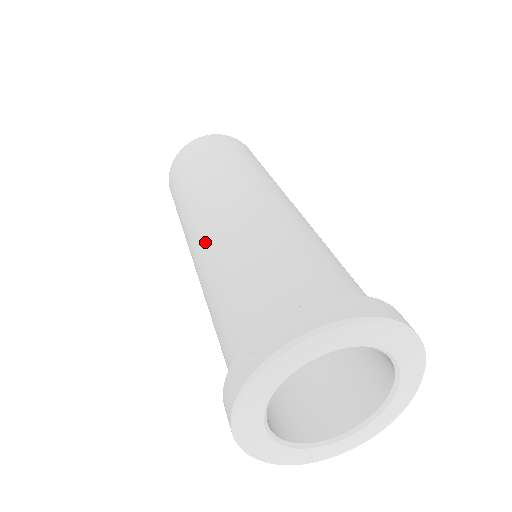
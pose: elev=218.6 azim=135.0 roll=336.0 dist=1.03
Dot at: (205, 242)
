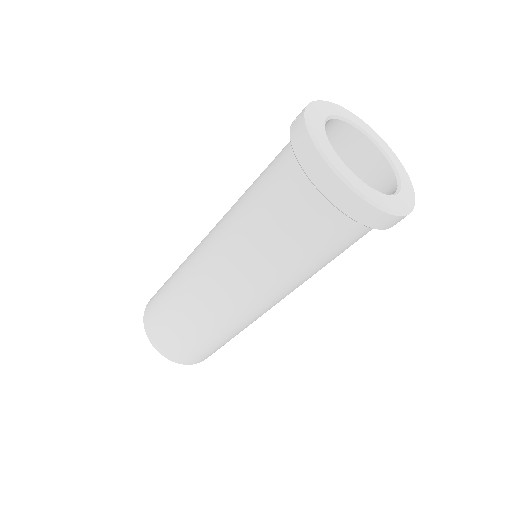
Dot at: (217, 230)
